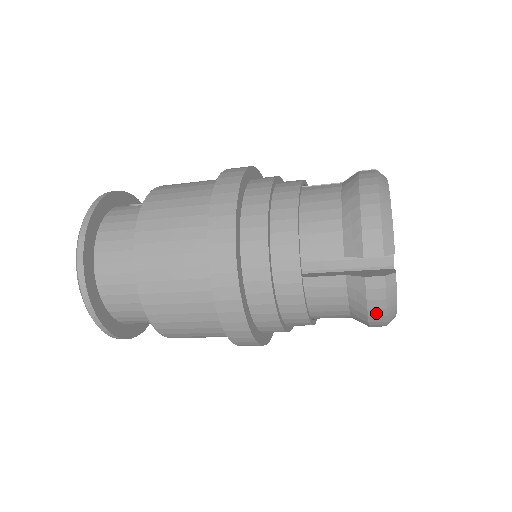
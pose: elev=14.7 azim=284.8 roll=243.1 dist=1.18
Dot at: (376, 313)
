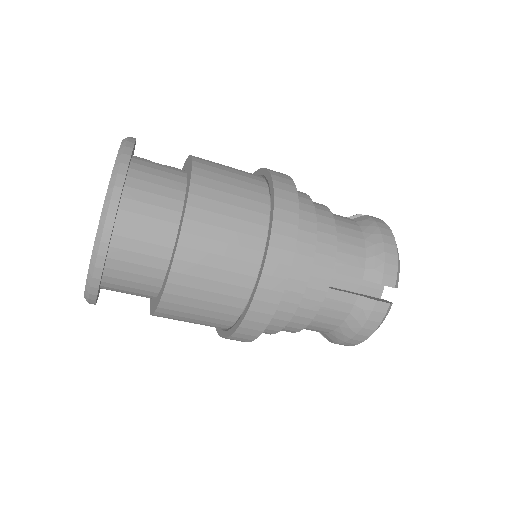
Dot at: (365, 332)
